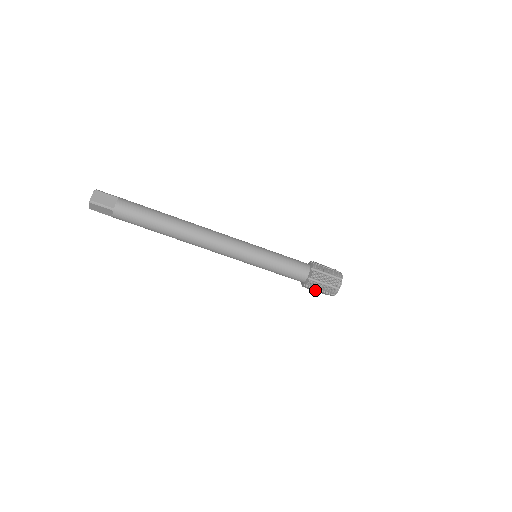
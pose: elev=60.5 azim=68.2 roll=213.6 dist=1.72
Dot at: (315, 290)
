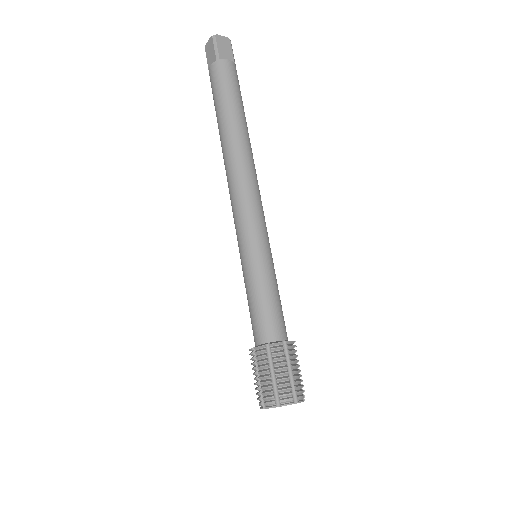
Dot at: (254, 372)
